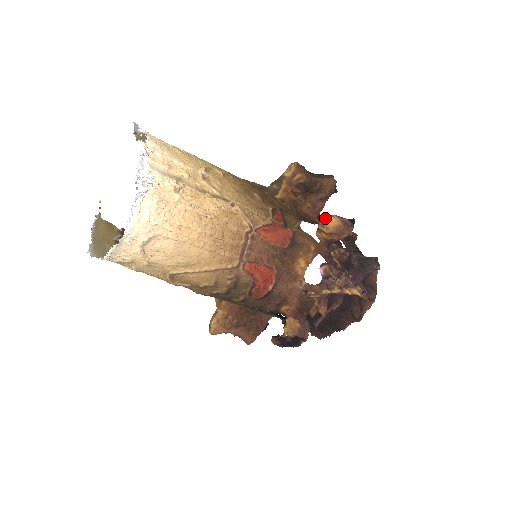
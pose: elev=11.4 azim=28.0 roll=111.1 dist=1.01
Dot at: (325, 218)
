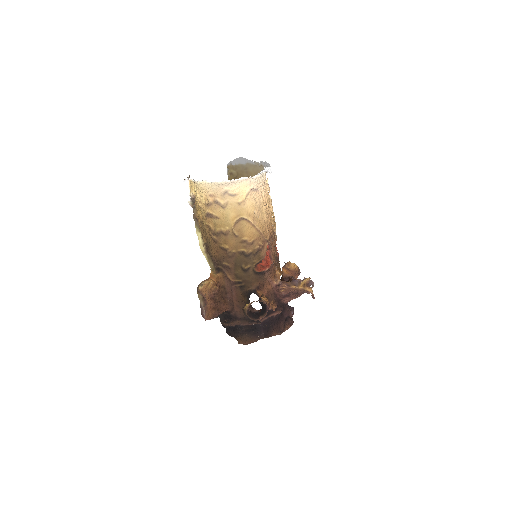
Dot at: occluded
